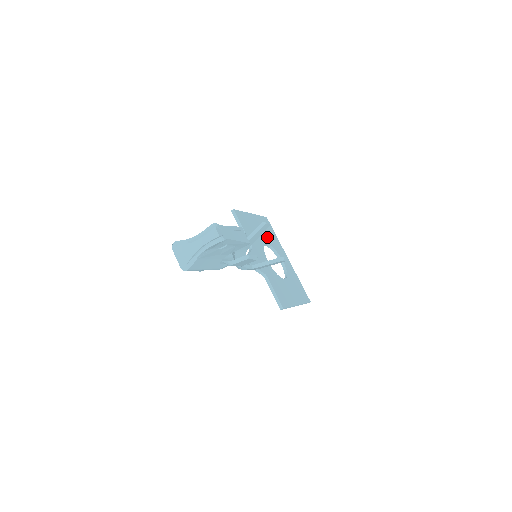
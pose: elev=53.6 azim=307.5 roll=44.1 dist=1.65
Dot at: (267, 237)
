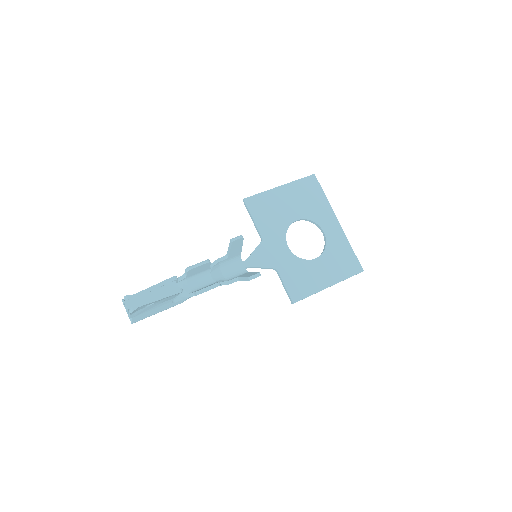
Dot at: (302, 208)
